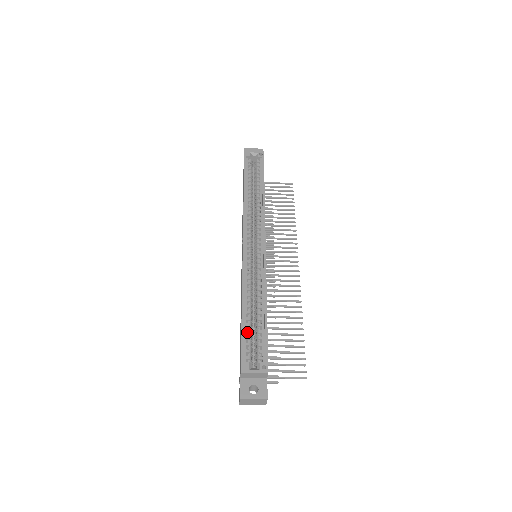
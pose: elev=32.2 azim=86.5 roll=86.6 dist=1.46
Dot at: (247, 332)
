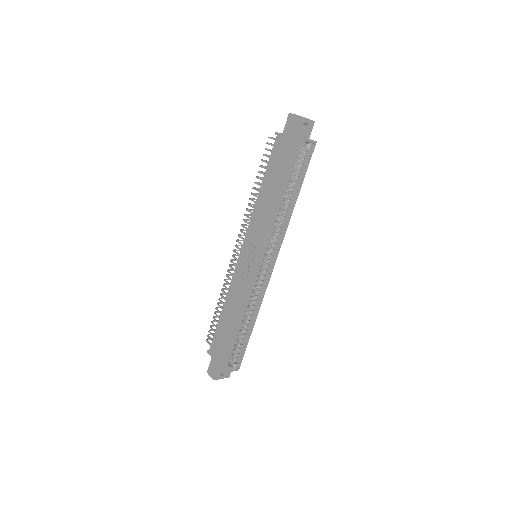
Dot at: (235, 342)
